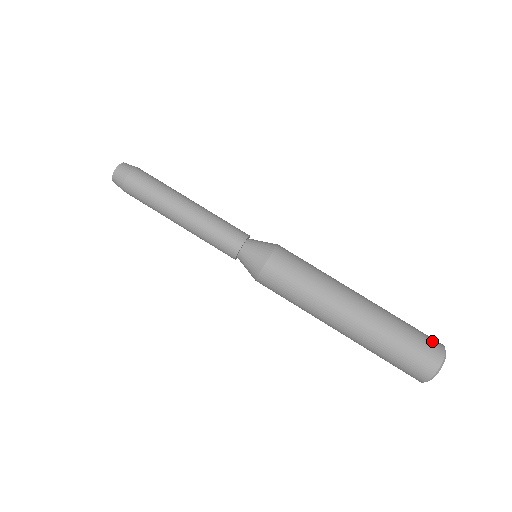
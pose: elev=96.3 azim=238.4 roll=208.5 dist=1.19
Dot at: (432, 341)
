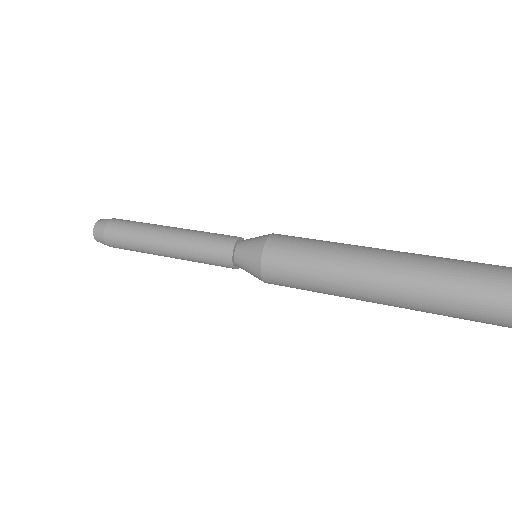
Dot at: occluded
